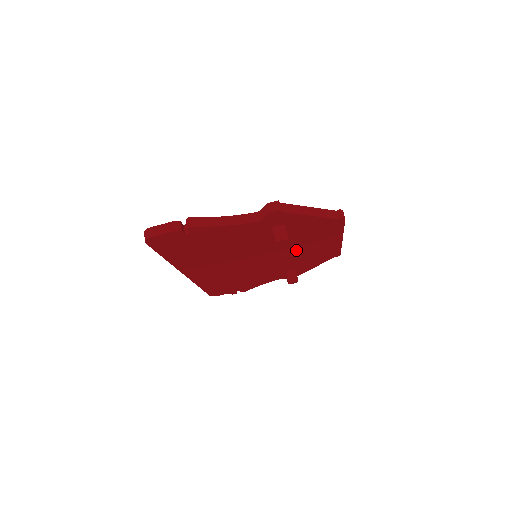
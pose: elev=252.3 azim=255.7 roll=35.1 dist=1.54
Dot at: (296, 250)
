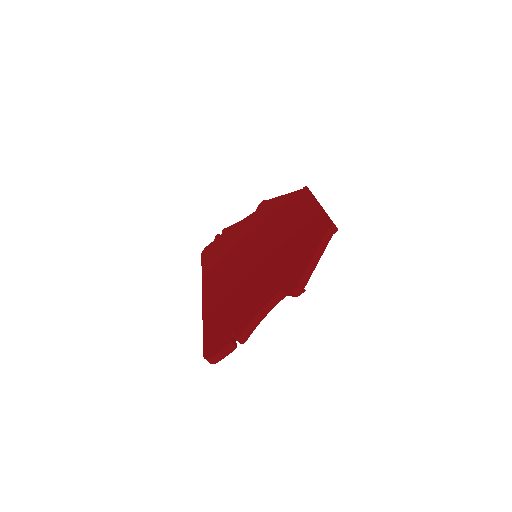
Dot at: occluded
